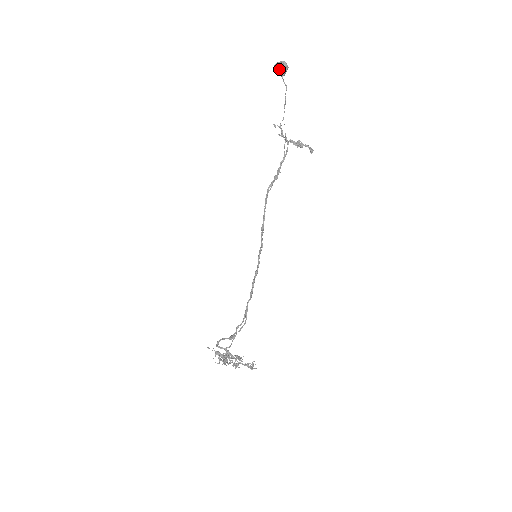
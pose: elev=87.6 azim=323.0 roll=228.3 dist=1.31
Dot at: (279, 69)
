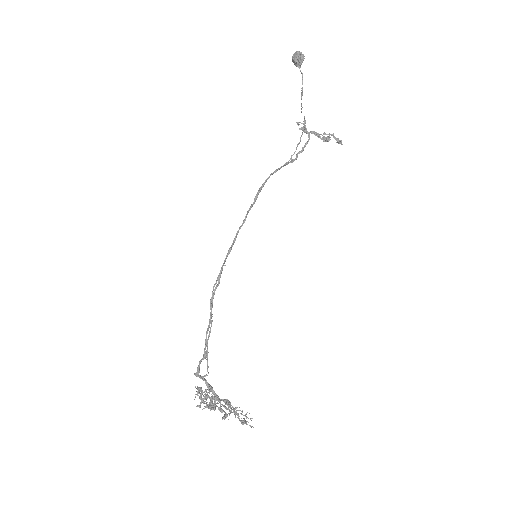
Dot at: (294, 60)
